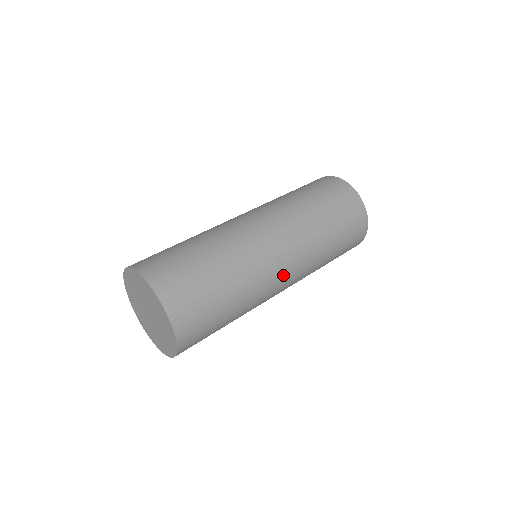
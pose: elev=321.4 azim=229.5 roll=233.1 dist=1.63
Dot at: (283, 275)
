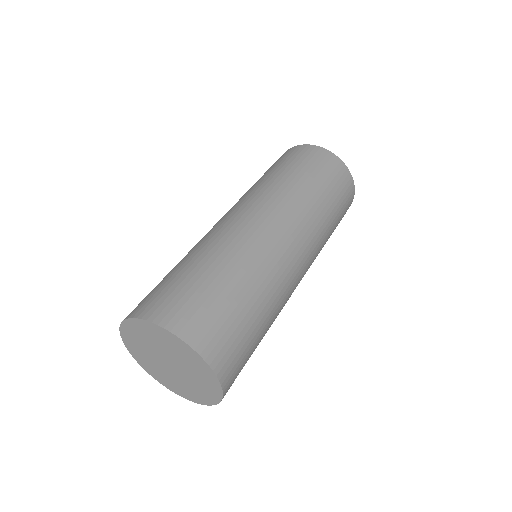
Dot at: occluded
